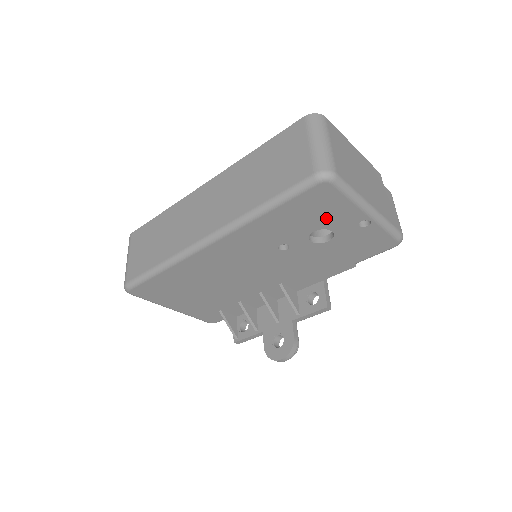
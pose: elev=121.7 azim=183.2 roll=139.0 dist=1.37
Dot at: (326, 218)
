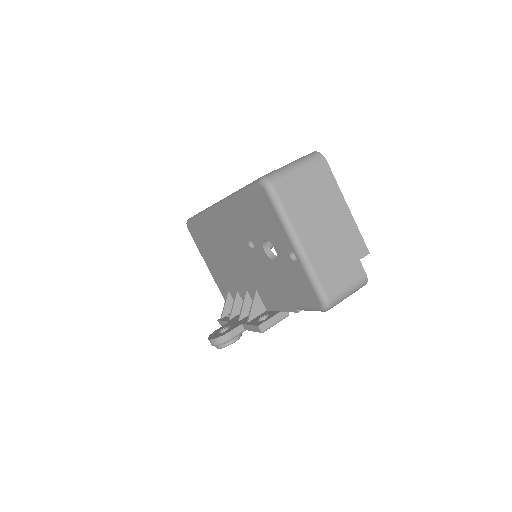
Dot at: (269, 230)
